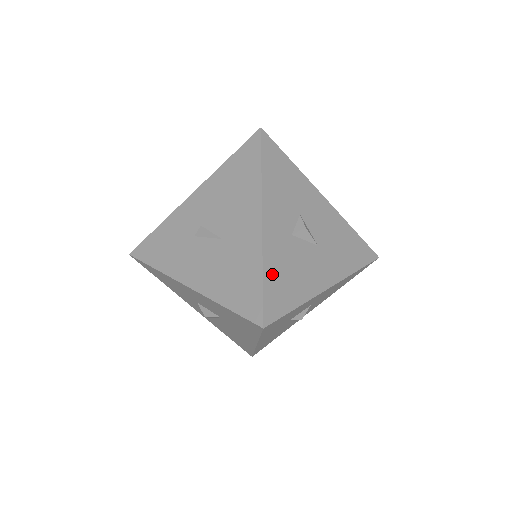
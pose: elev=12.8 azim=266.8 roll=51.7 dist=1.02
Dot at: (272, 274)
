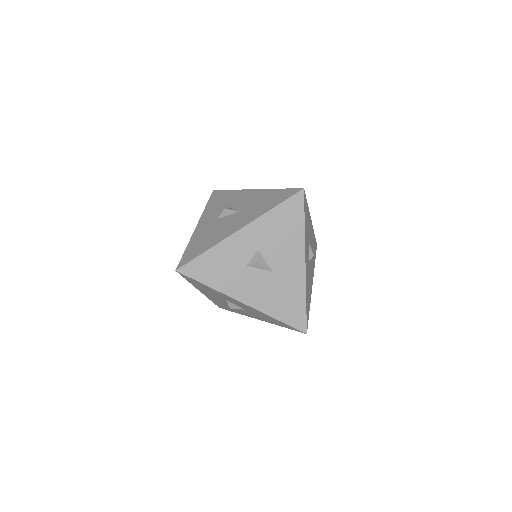
Dot at: (307, 297)
